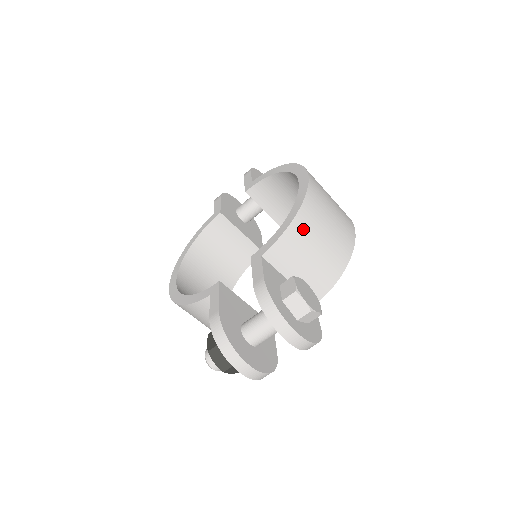
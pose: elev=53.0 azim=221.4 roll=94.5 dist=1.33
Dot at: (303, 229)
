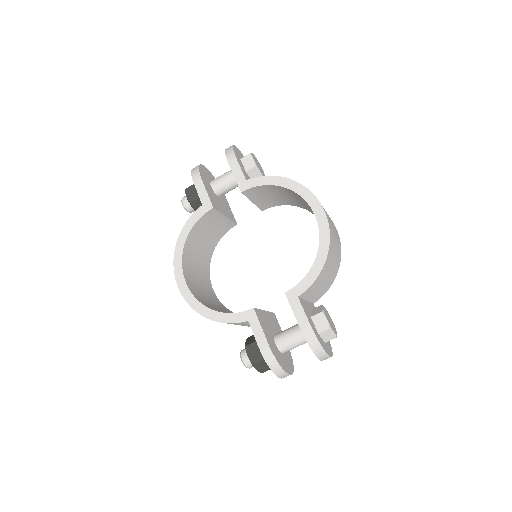
Dot at: (326, 269)
